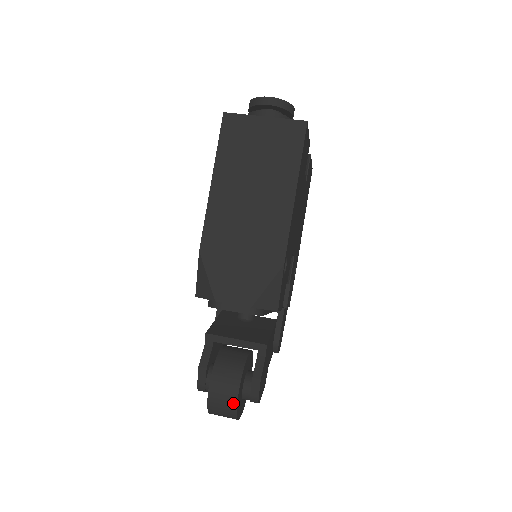
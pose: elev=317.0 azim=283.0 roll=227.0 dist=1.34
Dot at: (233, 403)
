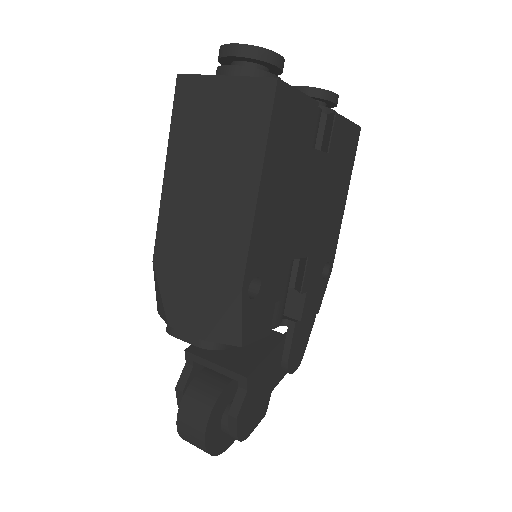
Dot at: (201, 442)
